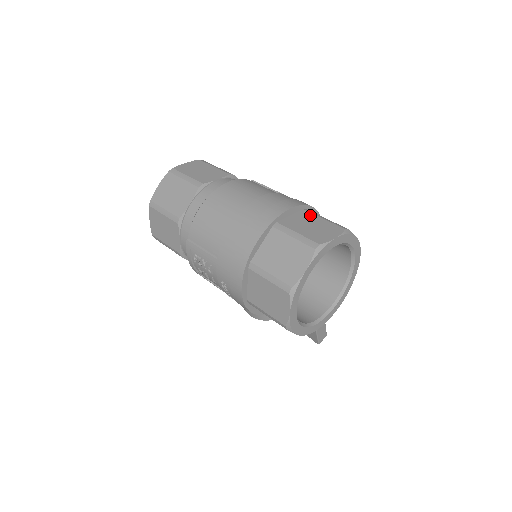
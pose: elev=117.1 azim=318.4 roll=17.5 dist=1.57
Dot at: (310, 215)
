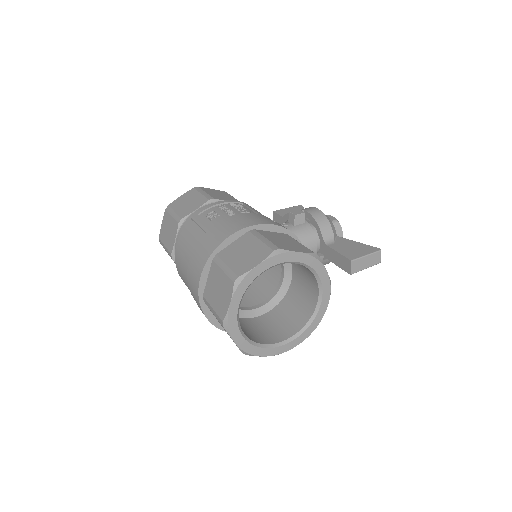
Dot at: (216, 270)
